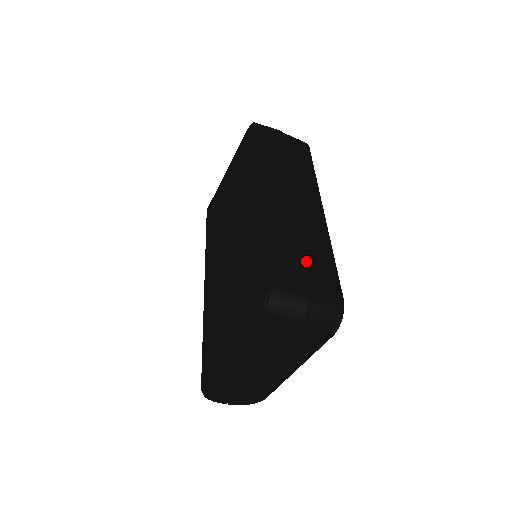
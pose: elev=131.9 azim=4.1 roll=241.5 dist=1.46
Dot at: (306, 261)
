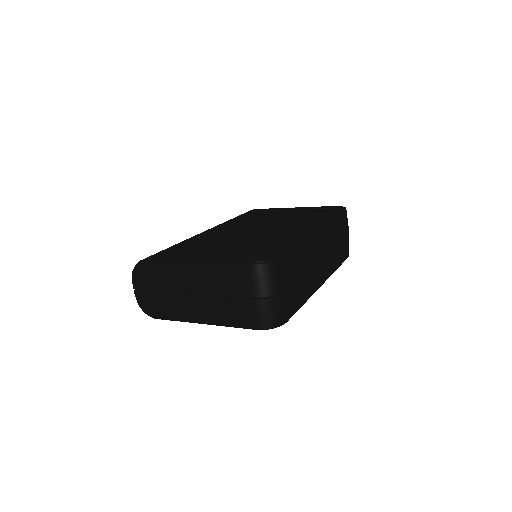
Dot at: (296, 281)
